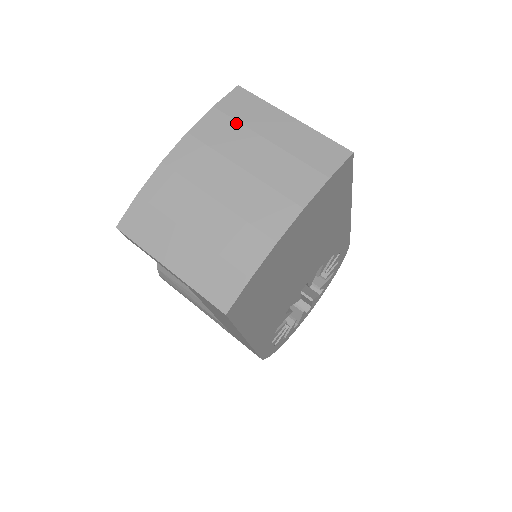
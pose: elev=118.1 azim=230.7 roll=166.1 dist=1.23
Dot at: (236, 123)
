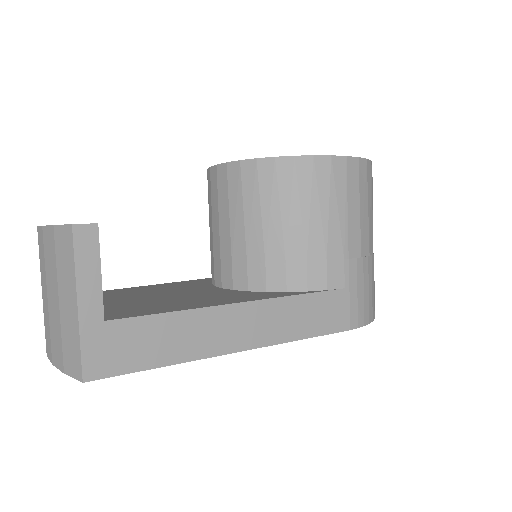
Dot at: (55, 260)
